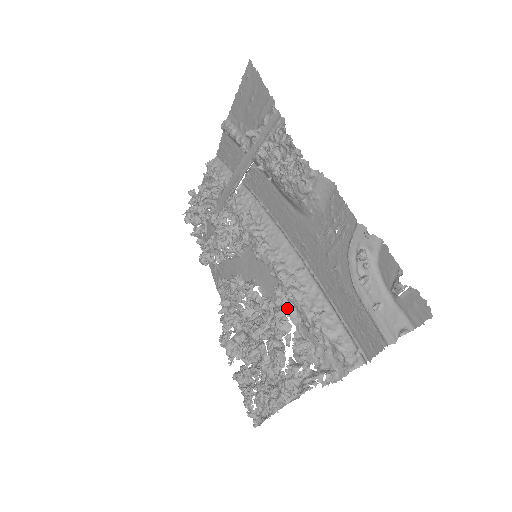
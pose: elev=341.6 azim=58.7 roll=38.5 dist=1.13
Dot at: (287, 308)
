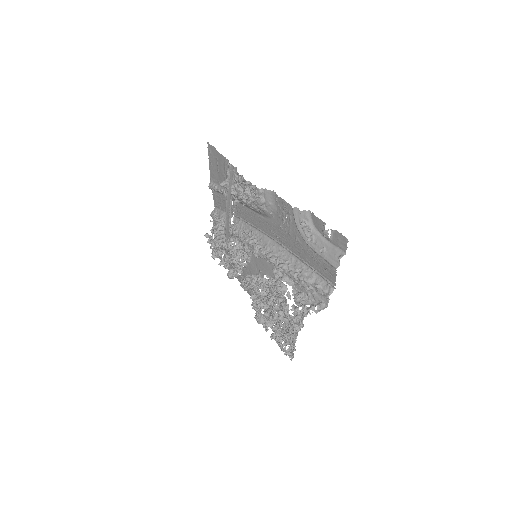
Dot at: (282, 277)
